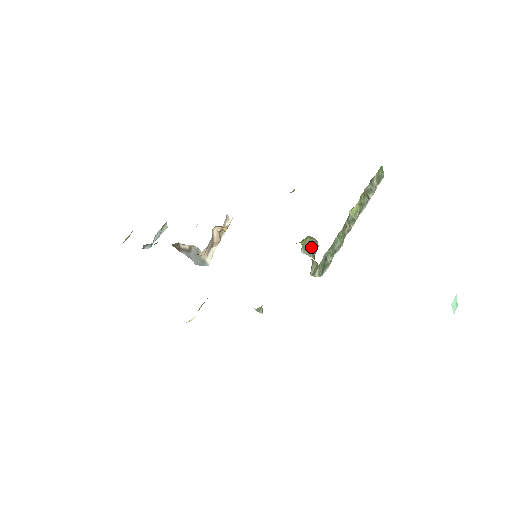
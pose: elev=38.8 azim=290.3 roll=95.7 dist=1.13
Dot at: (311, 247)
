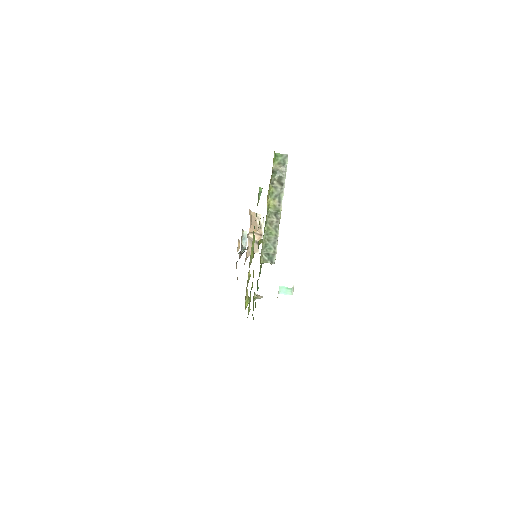
Dot at: occluded
